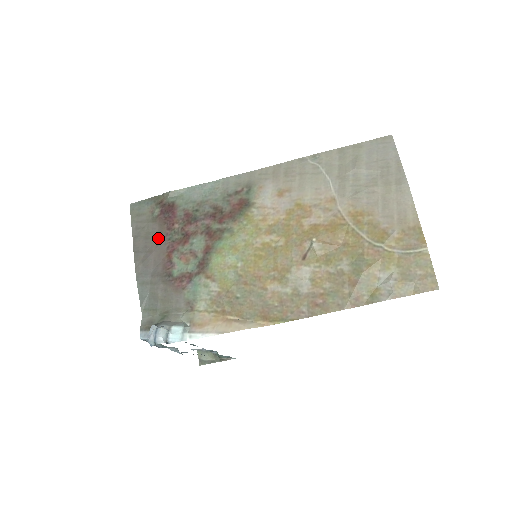
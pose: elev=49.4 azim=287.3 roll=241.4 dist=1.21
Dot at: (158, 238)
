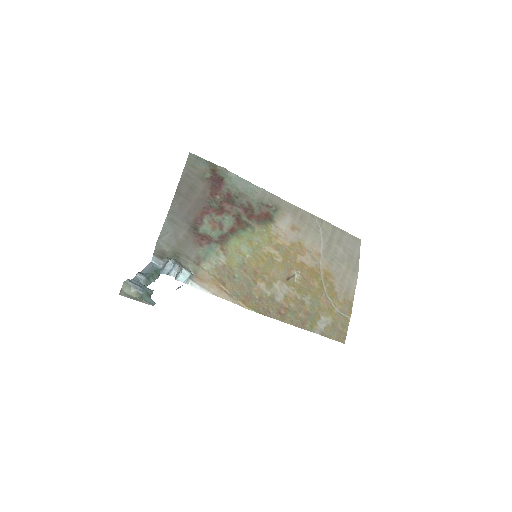
Dot at: (200, 195)
